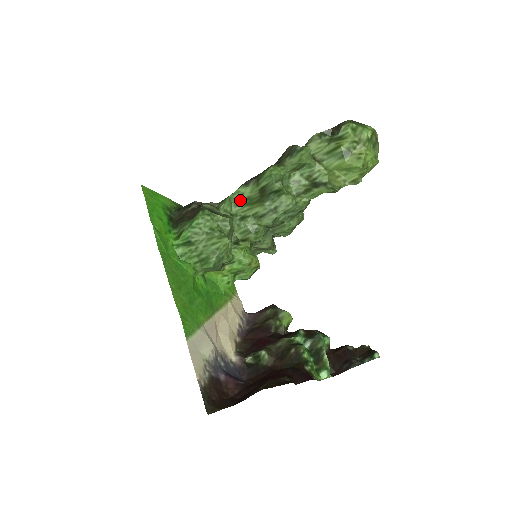
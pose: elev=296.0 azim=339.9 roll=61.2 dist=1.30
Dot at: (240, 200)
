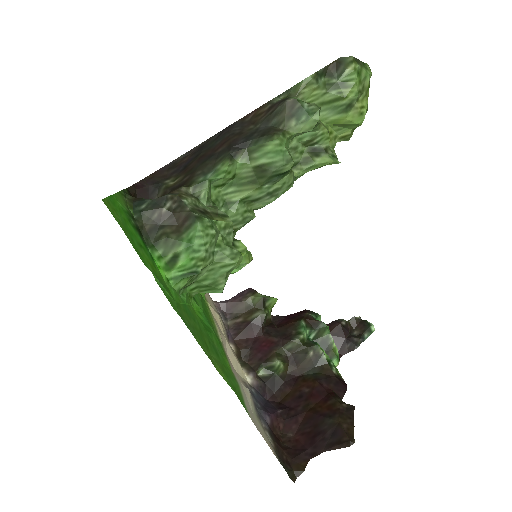
Dot at: (224, 181)
